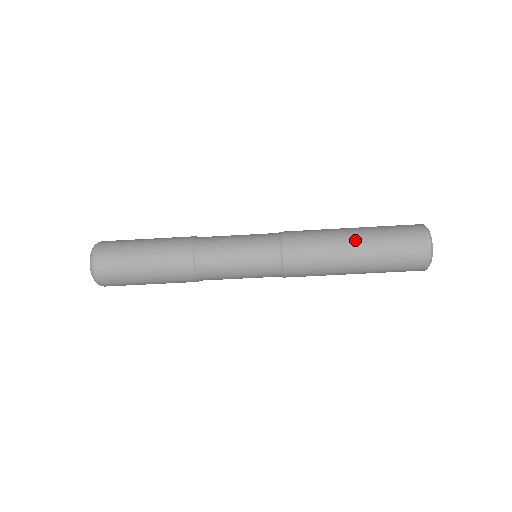
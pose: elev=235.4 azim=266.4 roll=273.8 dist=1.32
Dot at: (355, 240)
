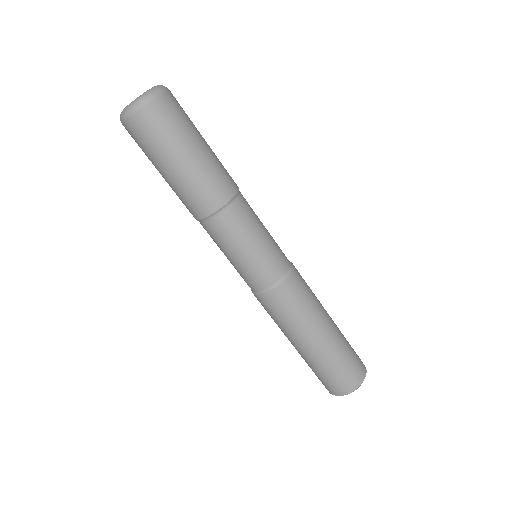
Dot at: (330, 329)
